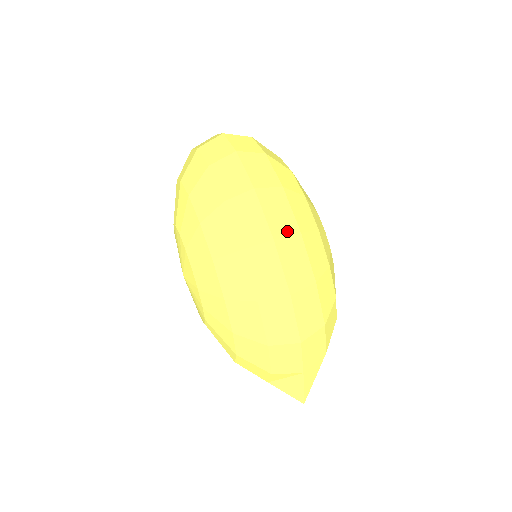
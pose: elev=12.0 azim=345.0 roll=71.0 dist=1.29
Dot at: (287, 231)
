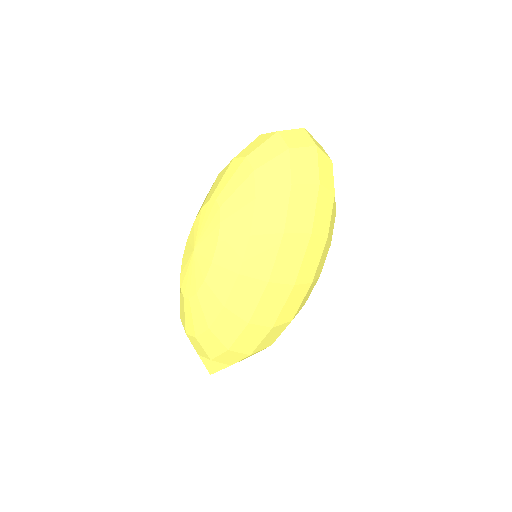
Dot at: (306, 279)
